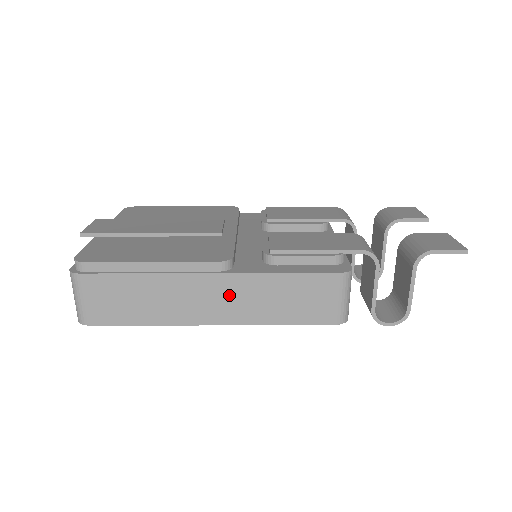
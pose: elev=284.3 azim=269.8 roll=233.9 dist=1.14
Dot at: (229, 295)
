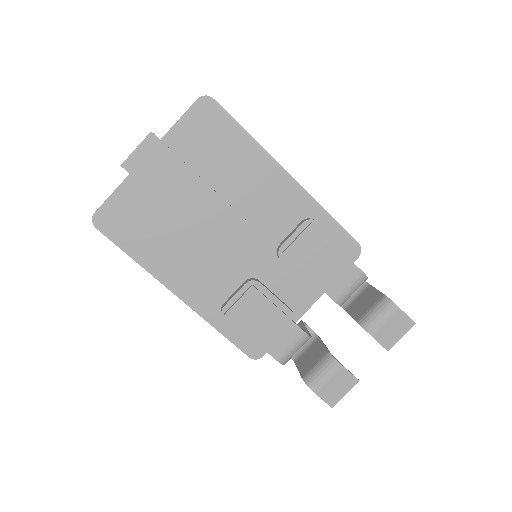
Dot at: occluded
